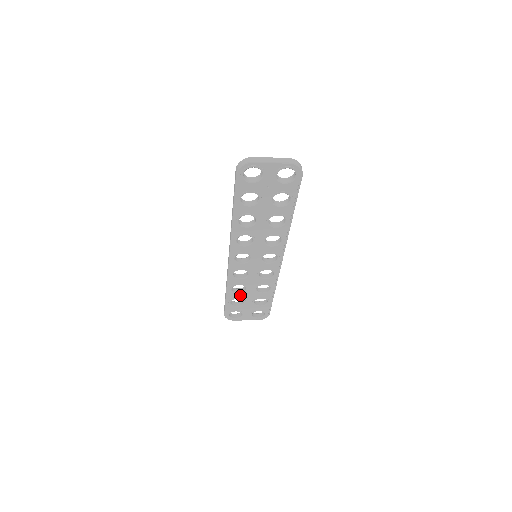
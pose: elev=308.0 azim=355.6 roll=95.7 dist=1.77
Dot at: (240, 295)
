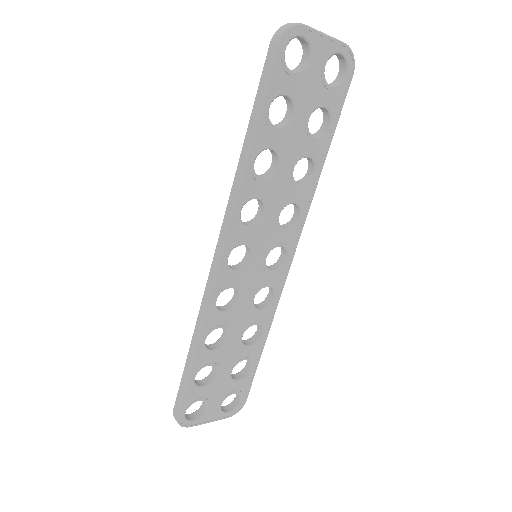
Dot at: (214, 356)
